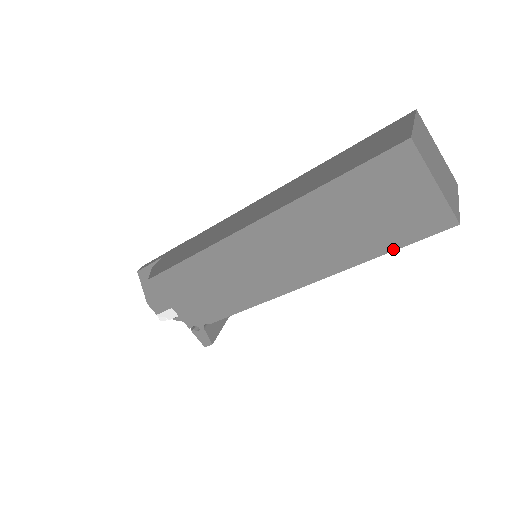
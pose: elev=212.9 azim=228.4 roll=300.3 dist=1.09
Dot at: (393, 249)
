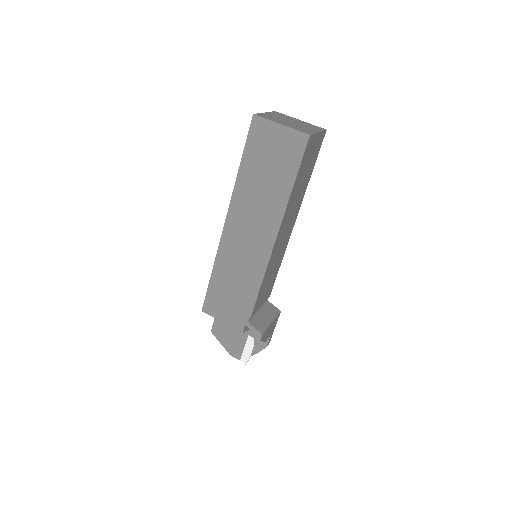
Dot at: (295, 177)
